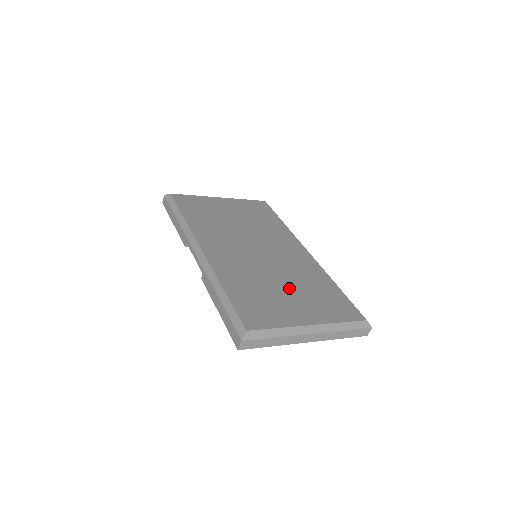
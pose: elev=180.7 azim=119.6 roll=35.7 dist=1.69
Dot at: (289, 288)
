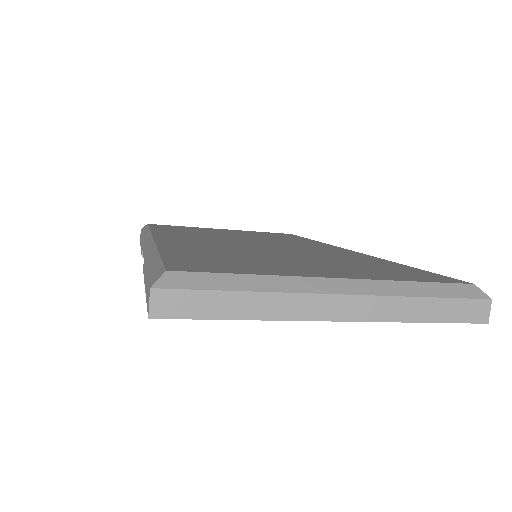
Dot at: (299, 259)
